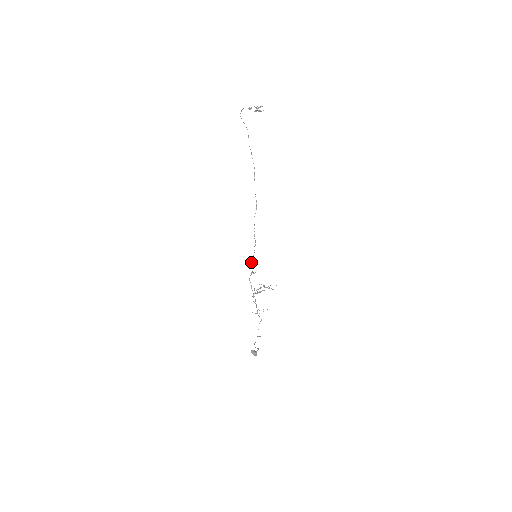
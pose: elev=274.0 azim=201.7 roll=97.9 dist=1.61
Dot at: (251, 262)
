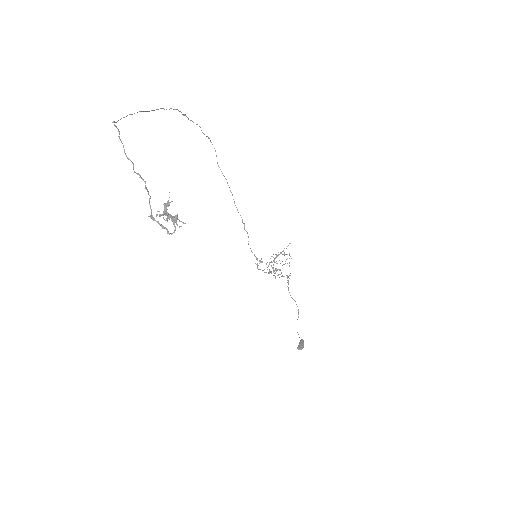
Dot at: occluded
